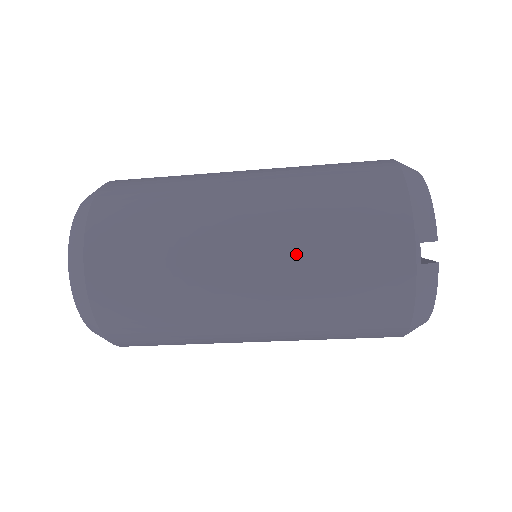
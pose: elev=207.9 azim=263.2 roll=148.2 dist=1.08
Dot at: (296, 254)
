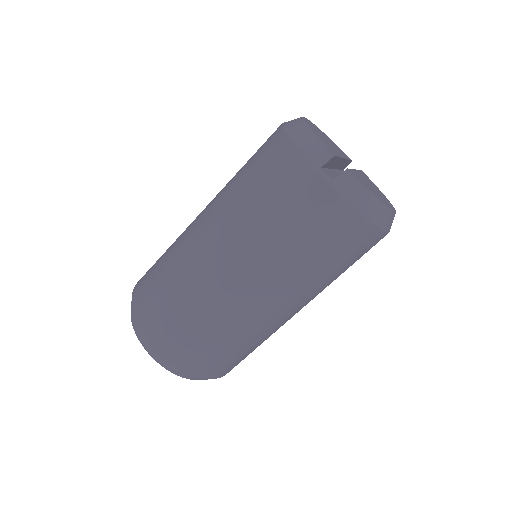
Dot at: (253, 239)
